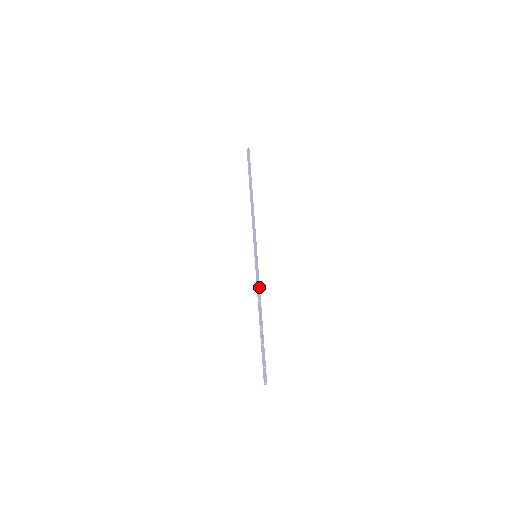
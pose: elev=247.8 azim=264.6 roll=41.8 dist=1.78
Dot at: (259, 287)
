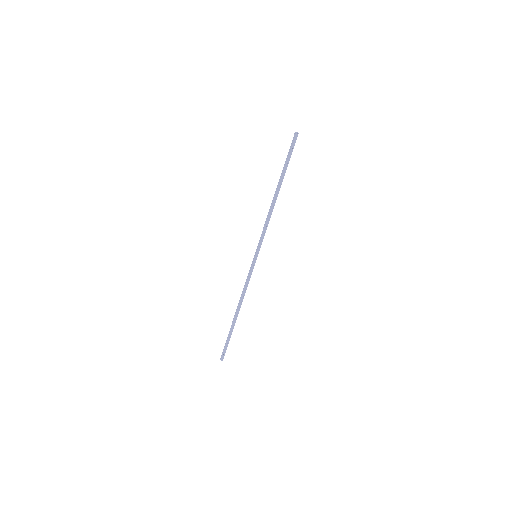
Dot at: (247, 286)
